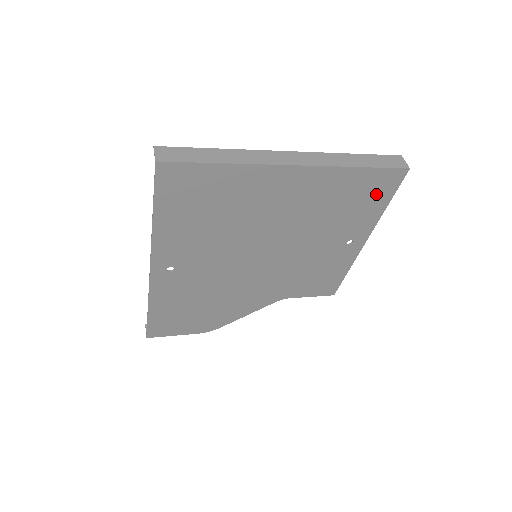
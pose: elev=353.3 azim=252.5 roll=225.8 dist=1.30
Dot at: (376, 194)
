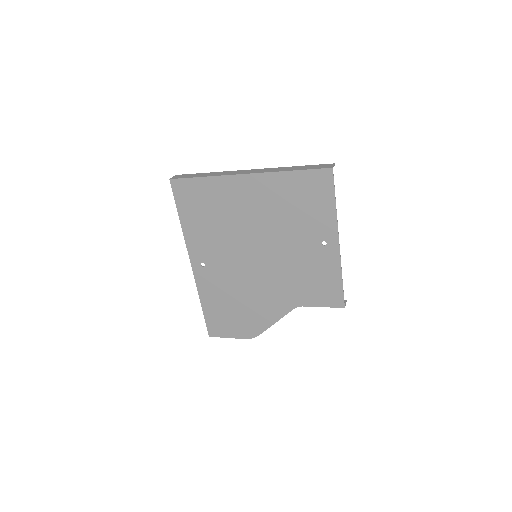
Dot at: (319, 193)
